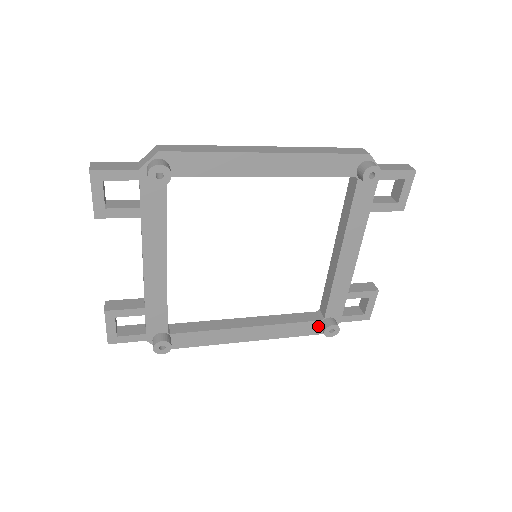
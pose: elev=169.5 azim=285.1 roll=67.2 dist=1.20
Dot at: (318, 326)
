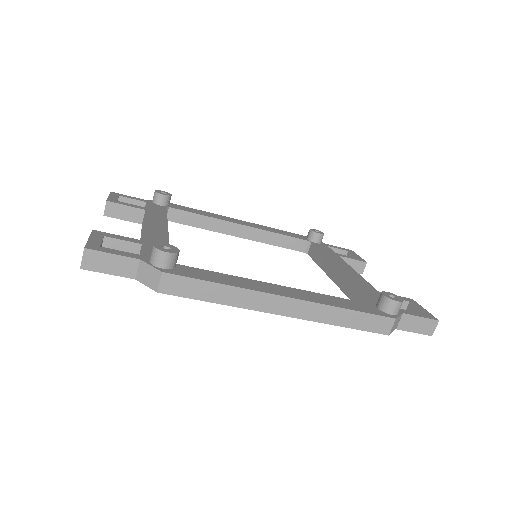
Dot at: (376, 309)
